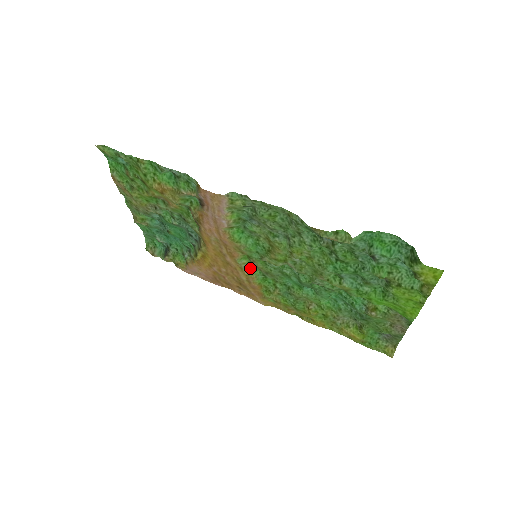
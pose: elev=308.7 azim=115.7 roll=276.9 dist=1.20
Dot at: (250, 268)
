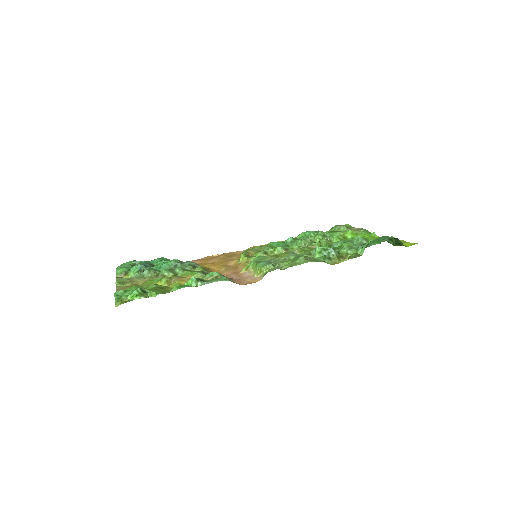
Dot at: occluded
